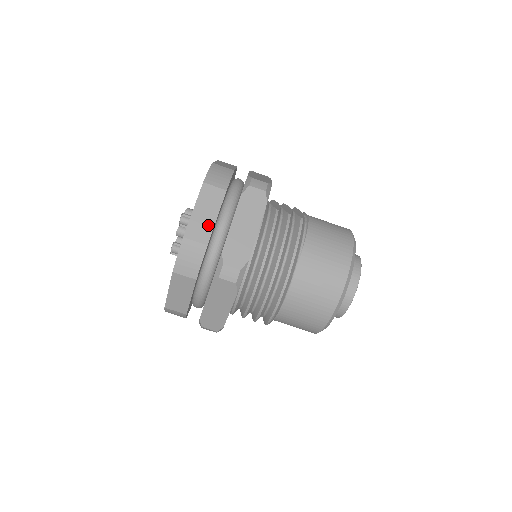
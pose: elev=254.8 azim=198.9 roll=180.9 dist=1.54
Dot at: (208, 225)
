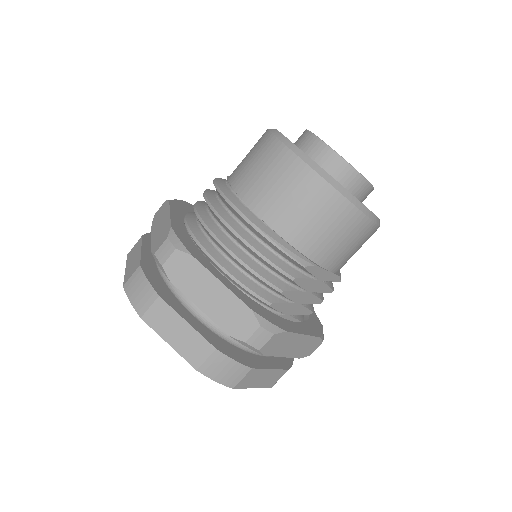
Dot at: (137, 260)
